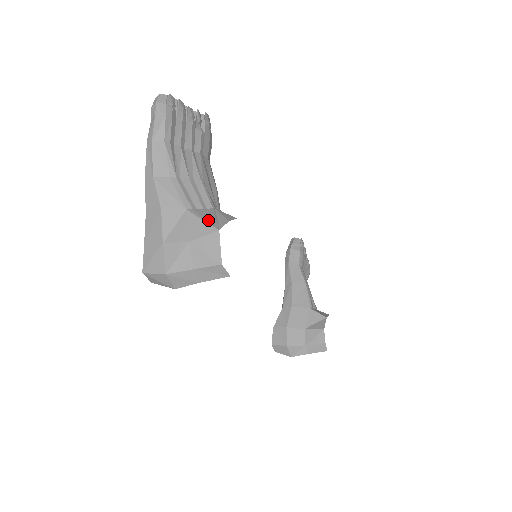
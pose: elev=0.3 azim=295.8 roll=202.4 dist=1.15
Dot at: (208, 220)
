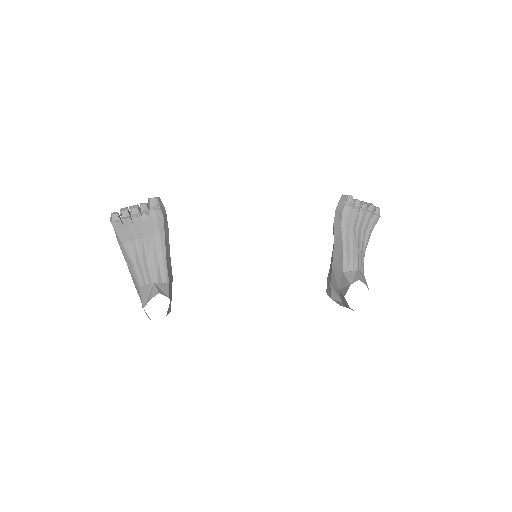
Dot at: (143, 298)
